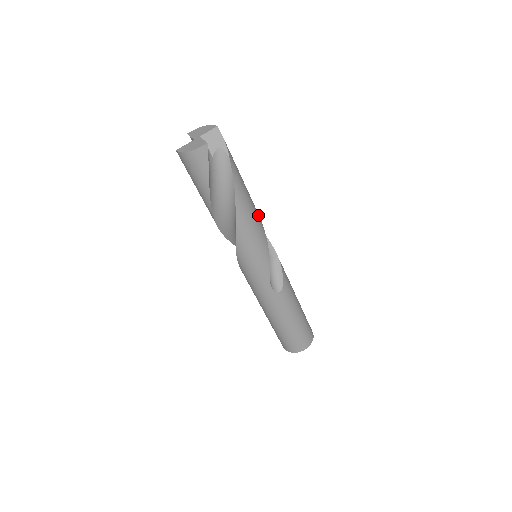
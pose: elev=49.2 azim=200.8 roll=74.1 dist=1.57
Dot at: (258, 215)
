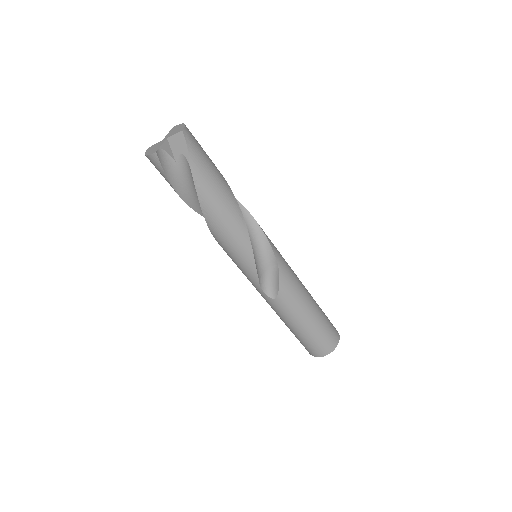
Dot at: (241, 222)
